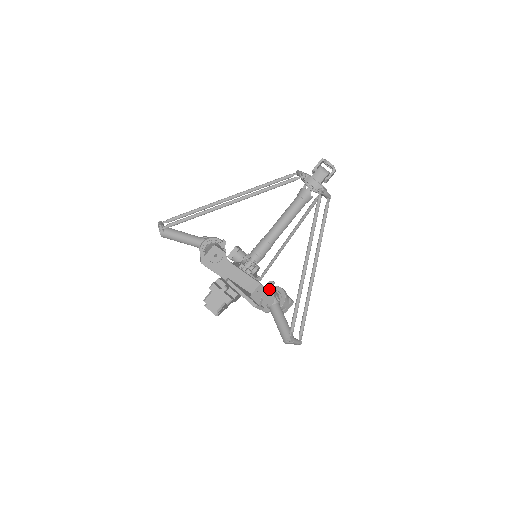
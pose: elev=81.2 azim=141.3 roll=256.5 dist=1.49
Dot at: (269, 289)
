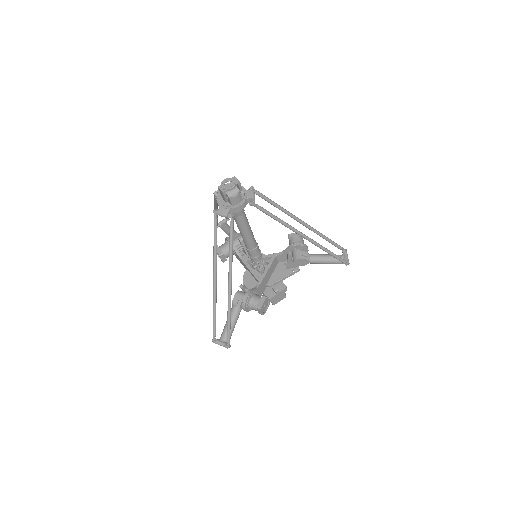
Dot at: (296, 260)
